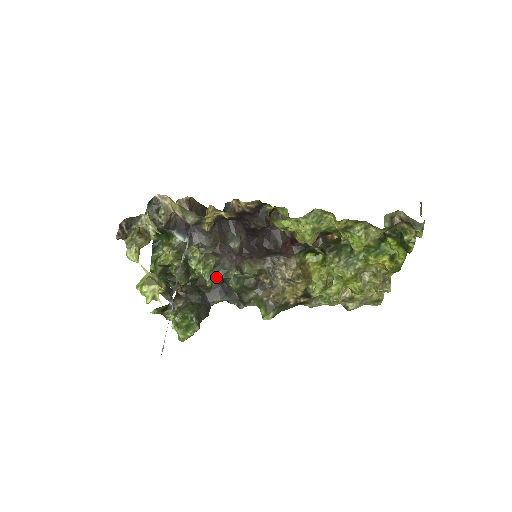
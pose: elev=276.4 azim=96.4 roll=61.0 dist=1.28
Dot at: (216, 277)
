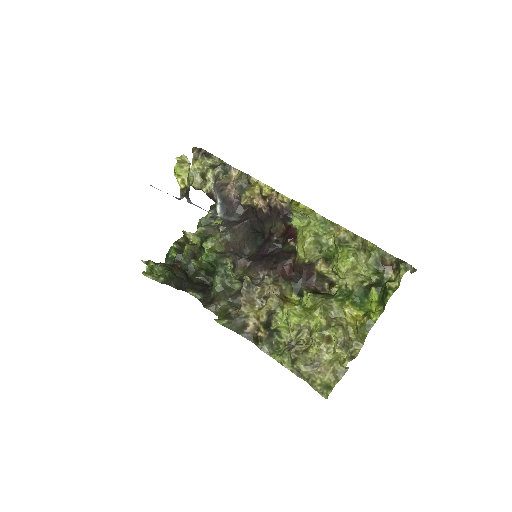
Dot at: (214, 256)
